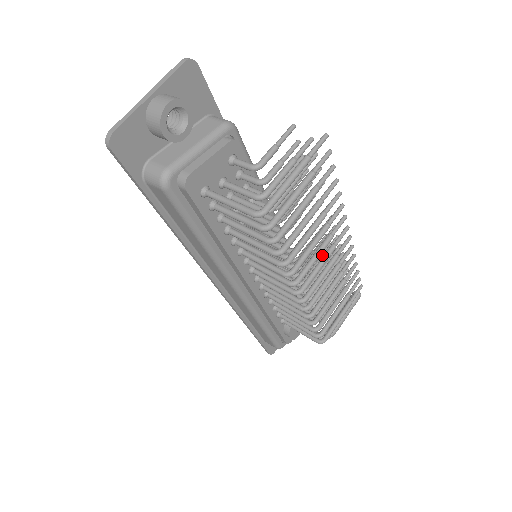
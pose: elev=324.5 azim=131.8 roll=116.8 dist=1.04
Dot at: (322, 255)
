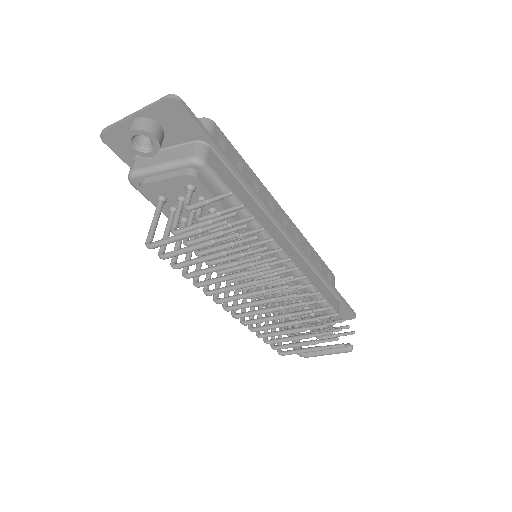
Dot at: occluded
